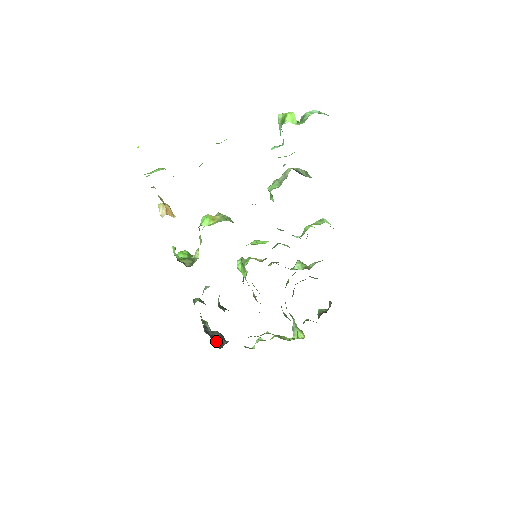
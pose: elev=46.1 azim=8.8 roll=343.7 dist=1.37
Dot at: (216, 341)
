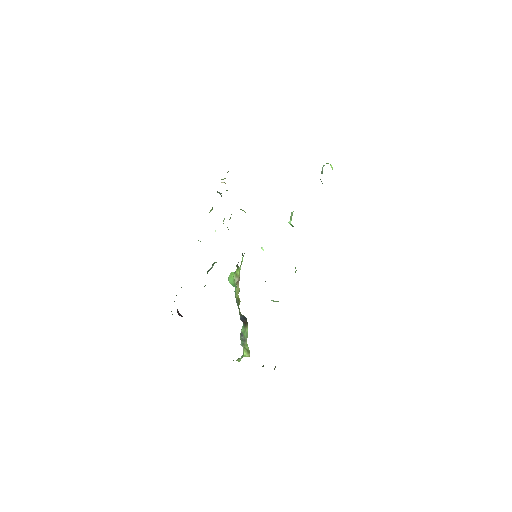
Dot at: occluded
